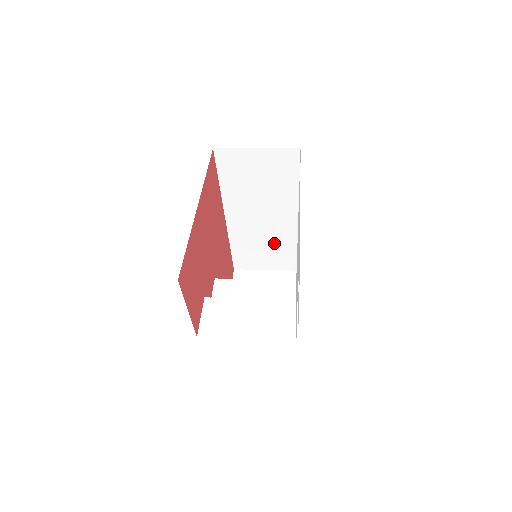
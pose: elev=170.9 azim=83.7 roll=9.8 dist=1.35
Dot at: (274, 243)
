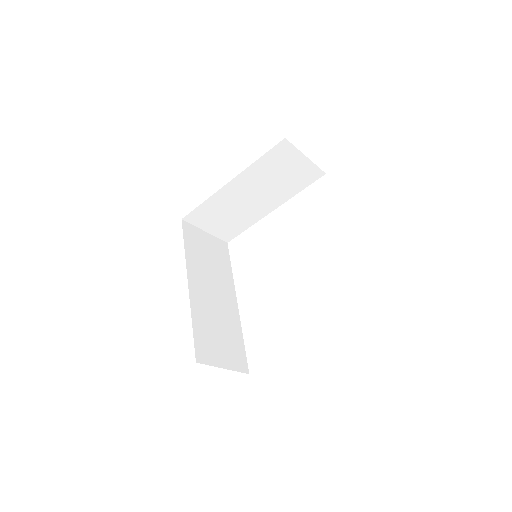
Dot at: (225, 328)
